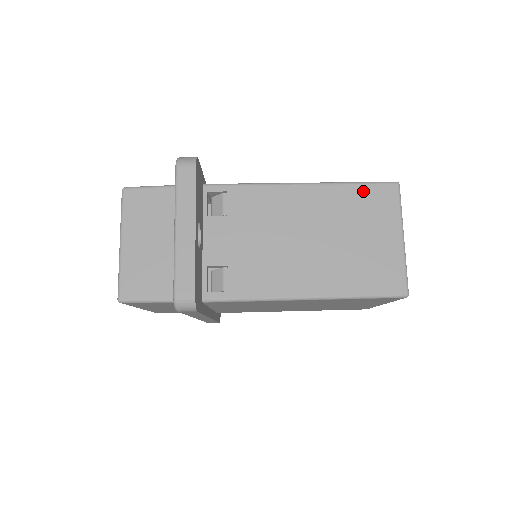
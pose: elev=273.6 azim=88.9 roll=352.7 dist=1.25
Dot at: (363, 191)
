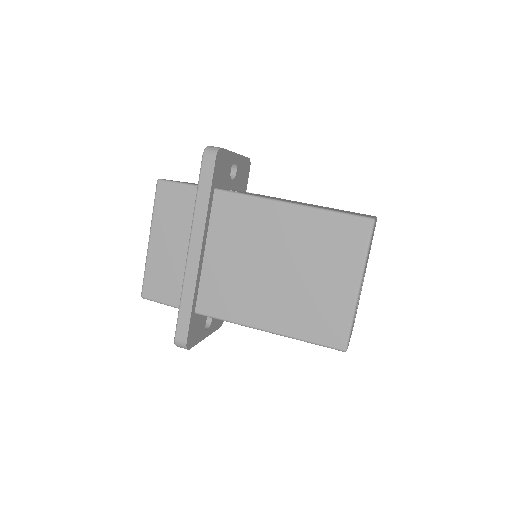
Dot at: occluded
